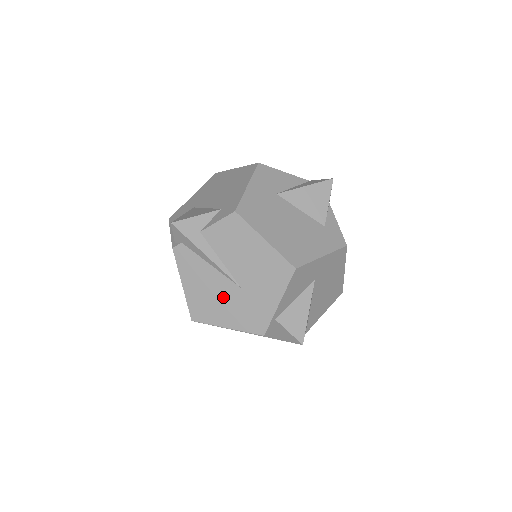
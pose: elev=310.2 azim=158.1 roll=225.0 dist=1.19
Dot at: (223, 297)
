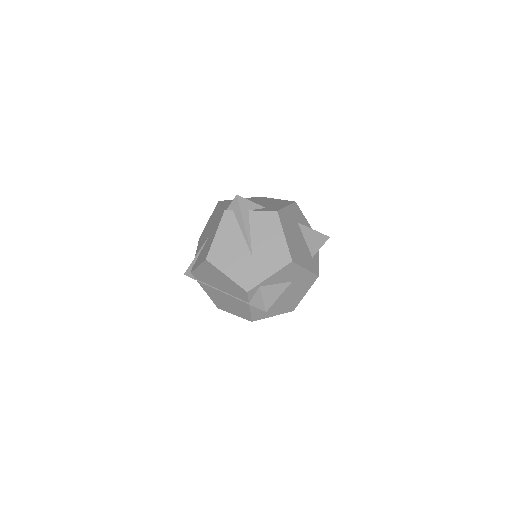
Dot at: (237, 255)
